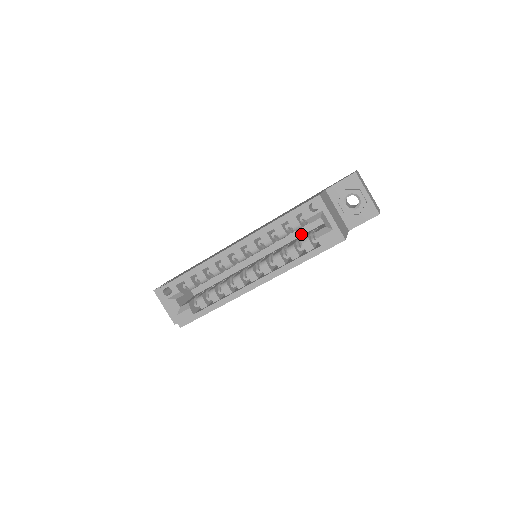
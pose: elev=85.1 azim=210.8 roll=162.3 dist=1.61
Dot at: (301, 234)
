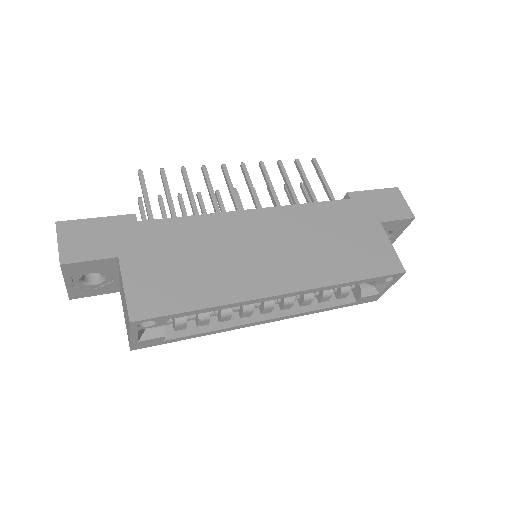
Dot at: occluded
